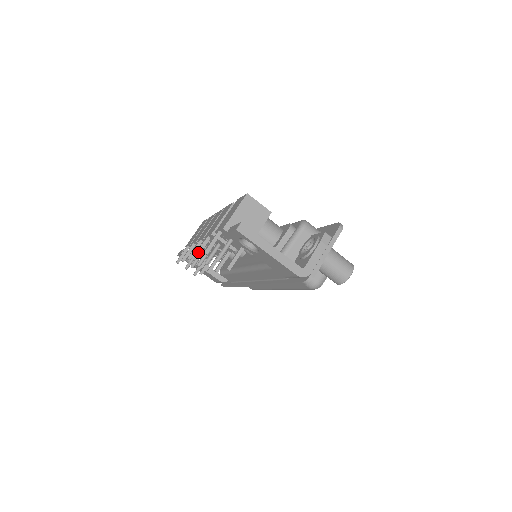
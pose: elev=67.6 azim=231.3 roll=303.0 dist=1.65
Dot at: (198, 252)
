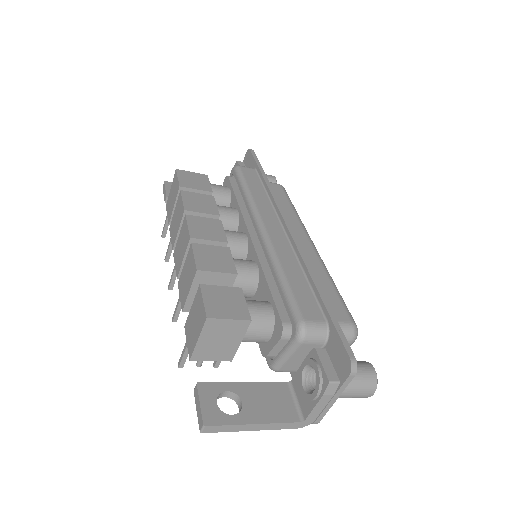
Dot at: (175, 317)
